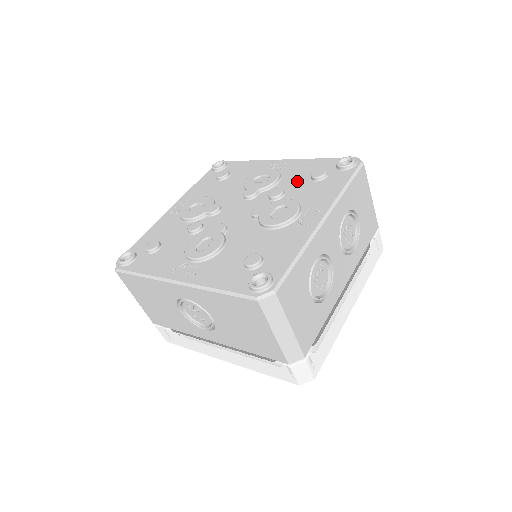
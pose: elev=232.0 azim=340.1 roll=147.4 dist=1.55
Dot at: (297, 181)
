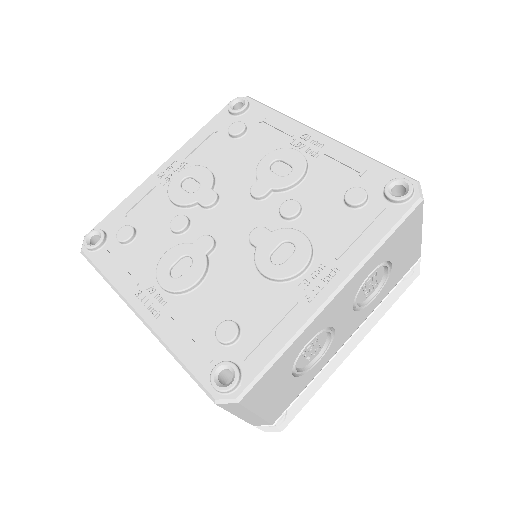
Dot at: (325, 193)
